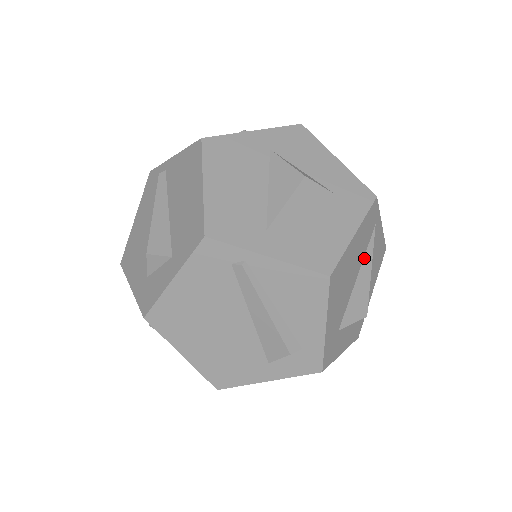
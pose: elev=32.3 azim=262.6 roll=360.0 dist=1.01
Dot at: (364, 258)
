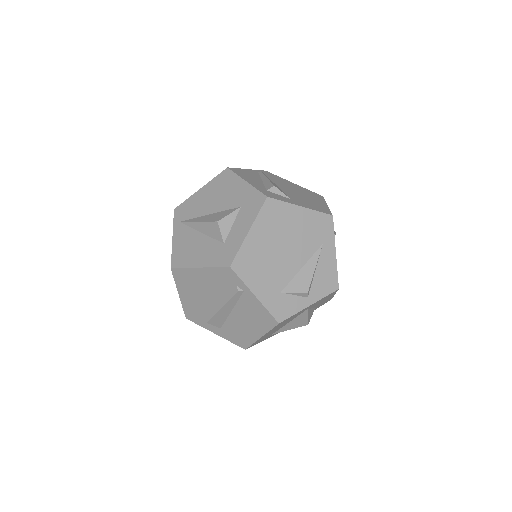
Dot at: occluded
